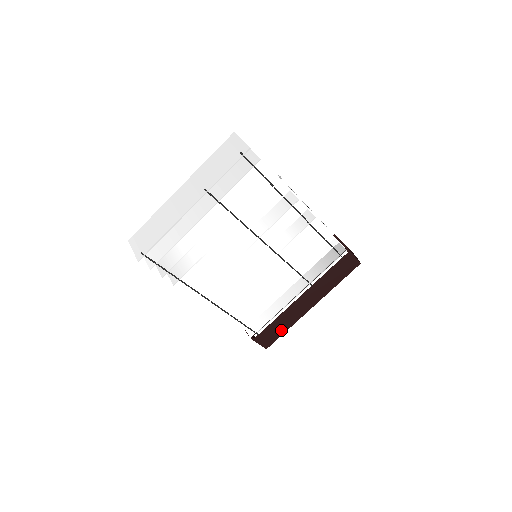
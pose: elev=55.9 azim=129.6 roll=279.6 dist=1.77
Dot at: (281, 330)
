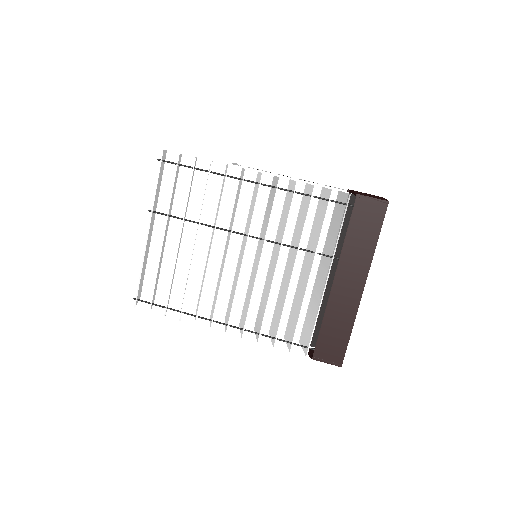
Dot at: (342, 334)
